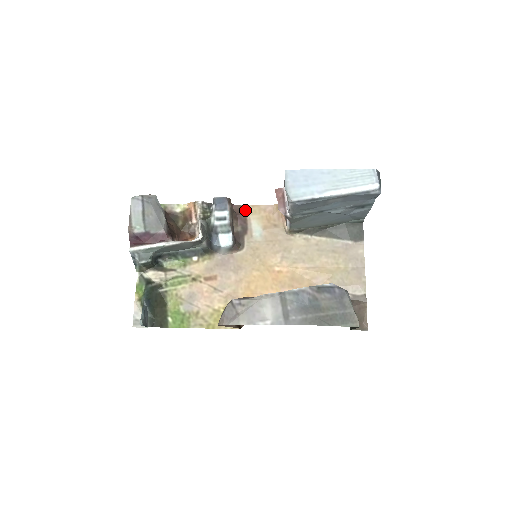
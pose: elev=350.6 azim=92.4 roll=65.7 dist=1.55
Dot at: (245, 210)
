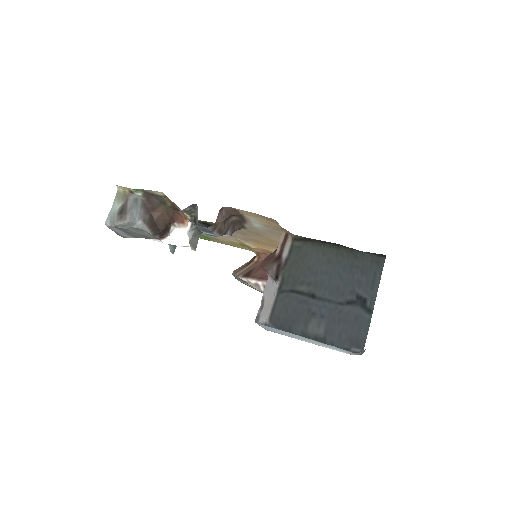
Dot at: (238, 211)
